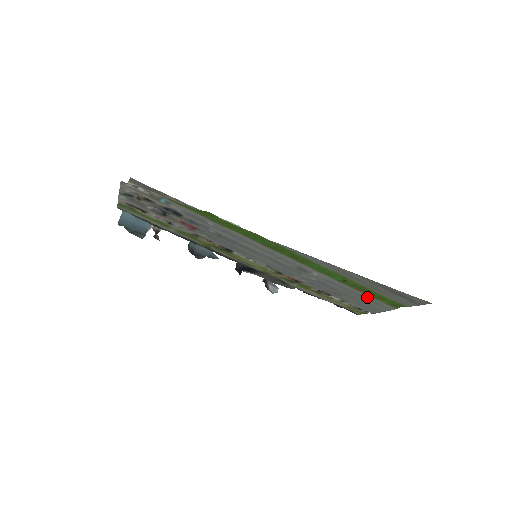
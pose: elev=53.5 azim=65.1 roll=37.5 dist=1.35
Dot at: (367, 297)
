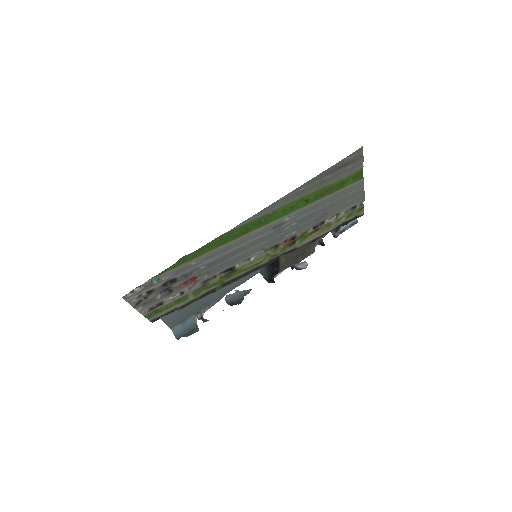
Dot at: (336, 194)
